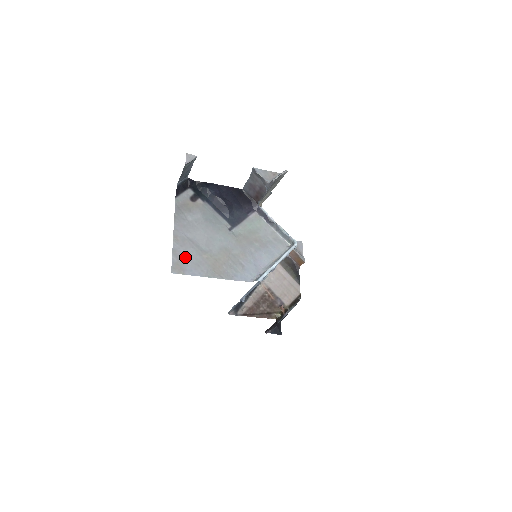
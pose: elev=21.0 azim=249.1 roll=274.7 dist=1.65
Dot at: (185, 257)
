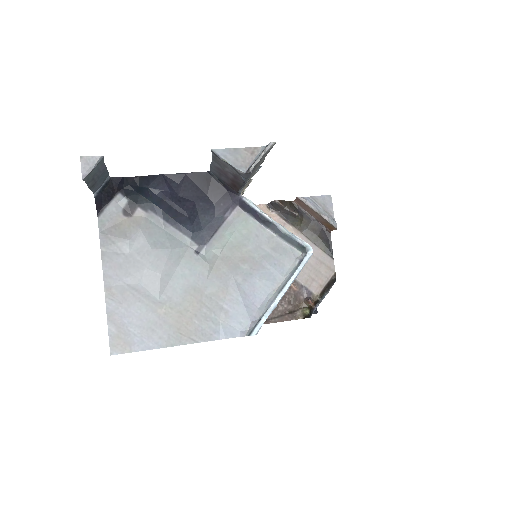
Dot at: (129, 321)
